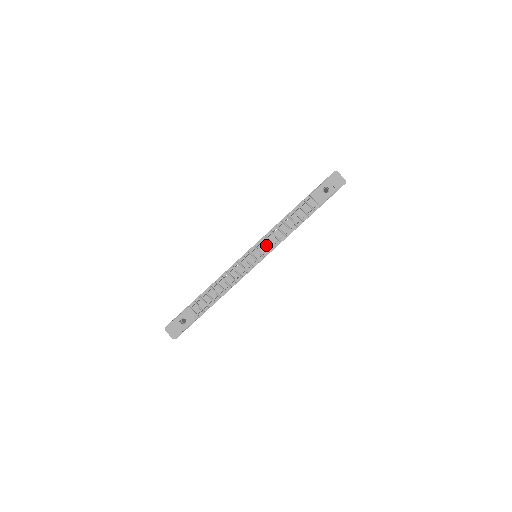
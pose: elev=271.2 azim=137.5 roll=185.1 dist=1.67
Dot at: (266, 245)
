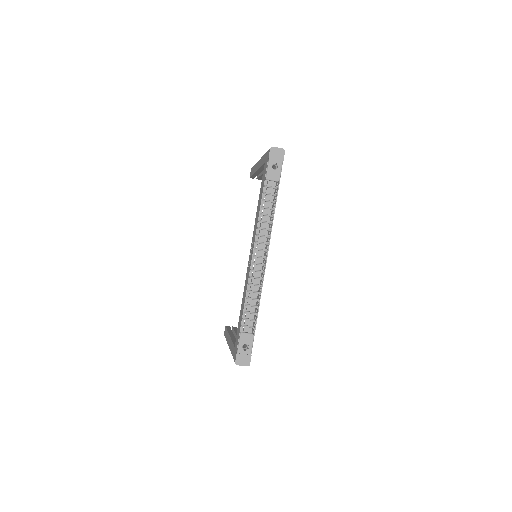
Dot at: (262, 241)
